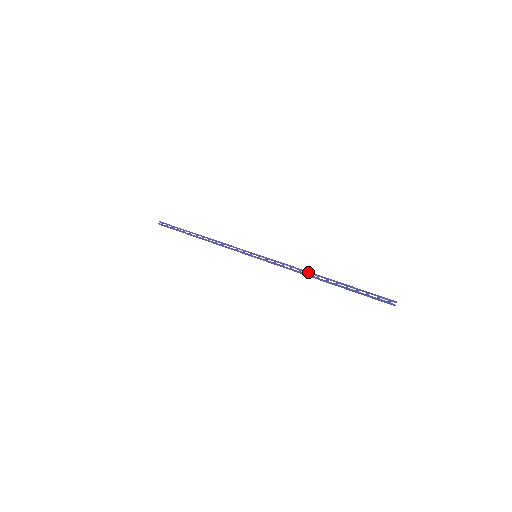
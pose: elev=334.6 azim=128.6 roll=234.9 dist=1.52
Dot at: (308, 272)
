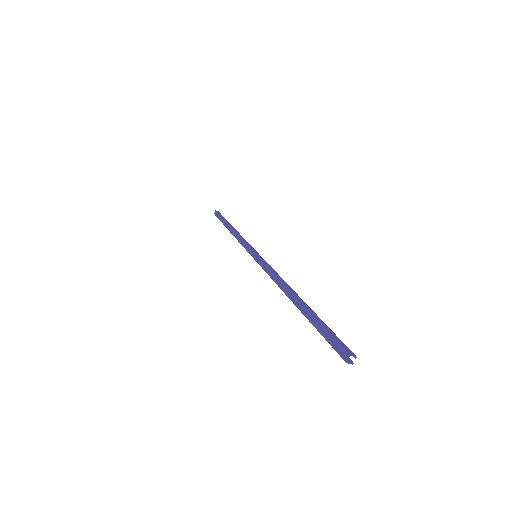
Dot at: (283, 284)
